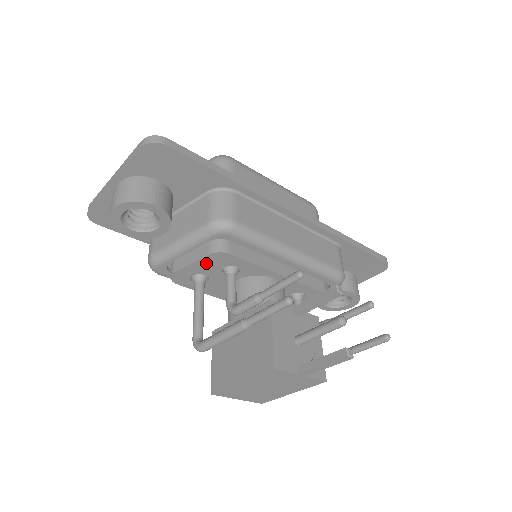
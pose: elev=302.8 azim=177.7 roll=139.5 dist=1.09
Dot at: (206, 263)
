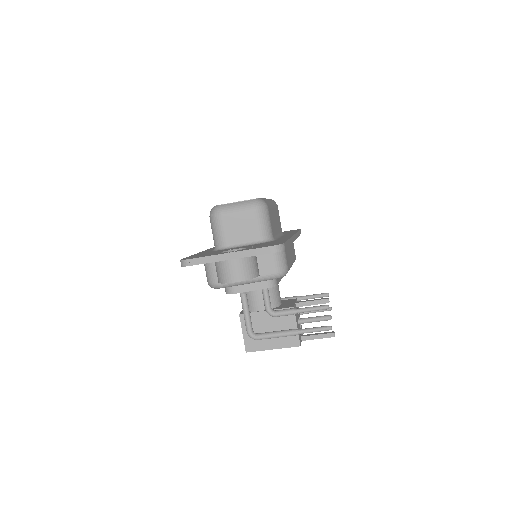
Dot at: occluded
